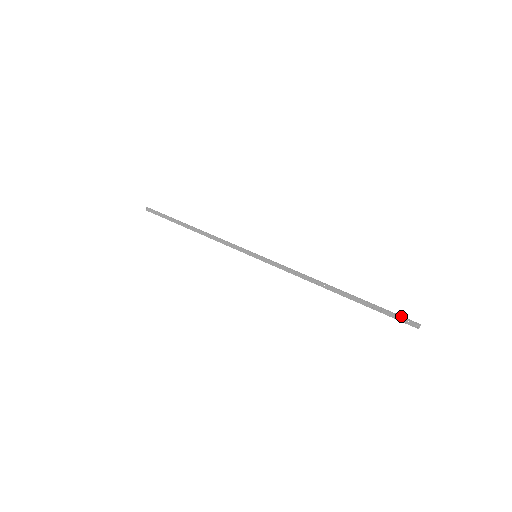
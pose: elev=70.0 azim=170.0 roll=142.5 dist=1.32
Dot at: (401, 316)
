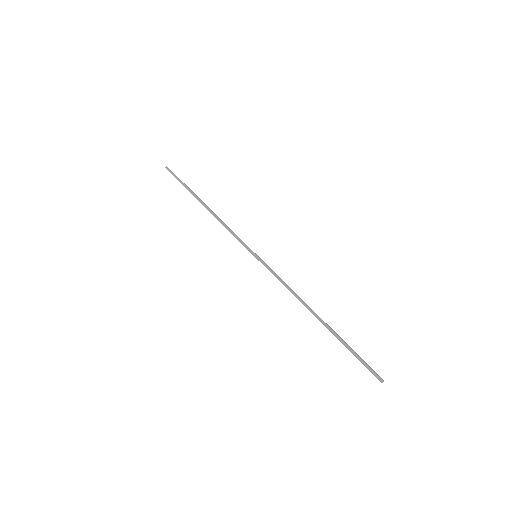
Dot at: (368, 367)
